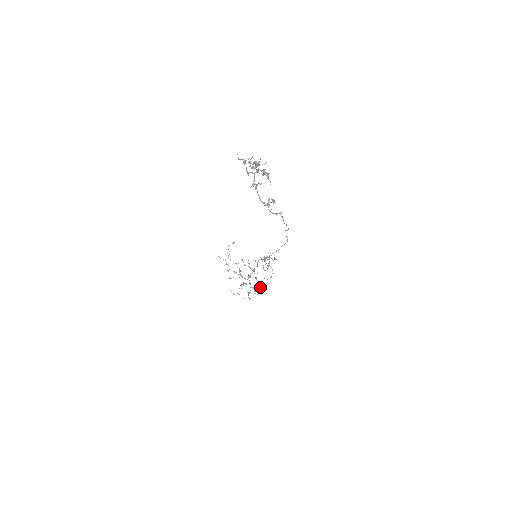
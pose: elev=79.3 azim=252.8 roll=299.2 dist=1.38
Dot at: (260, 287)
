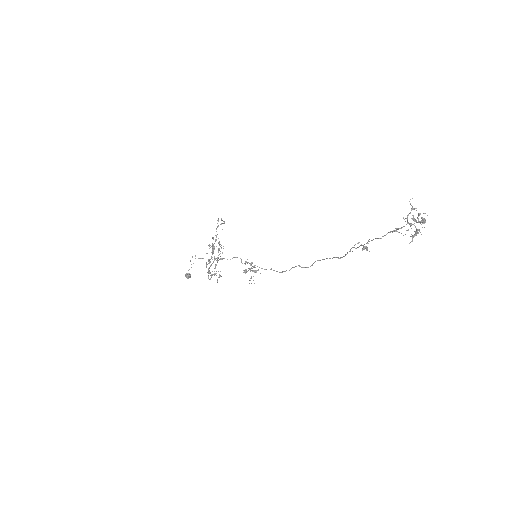
Dot at: occluded
